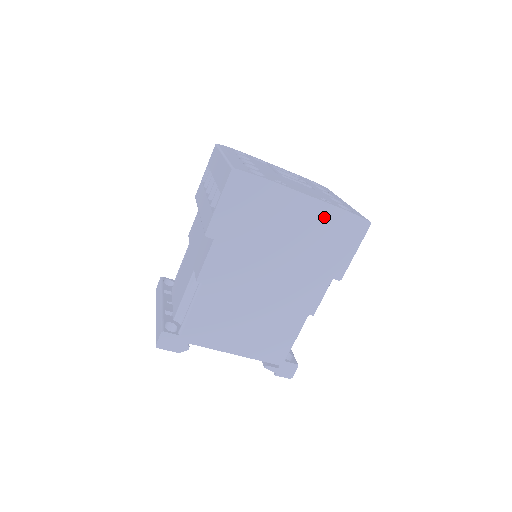
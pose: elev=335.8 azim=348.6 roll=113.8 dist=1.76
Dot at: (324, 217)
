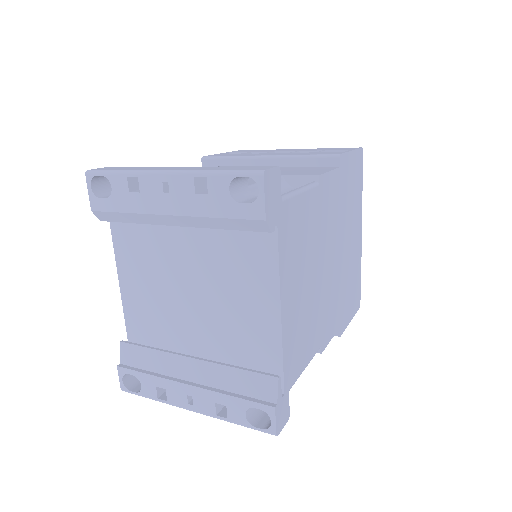
Dot at: (357, 262)
